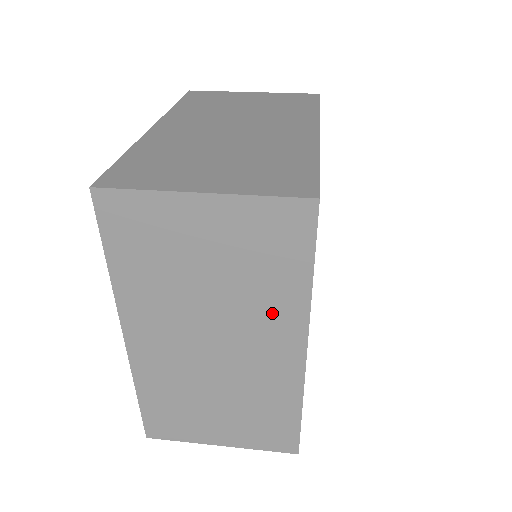
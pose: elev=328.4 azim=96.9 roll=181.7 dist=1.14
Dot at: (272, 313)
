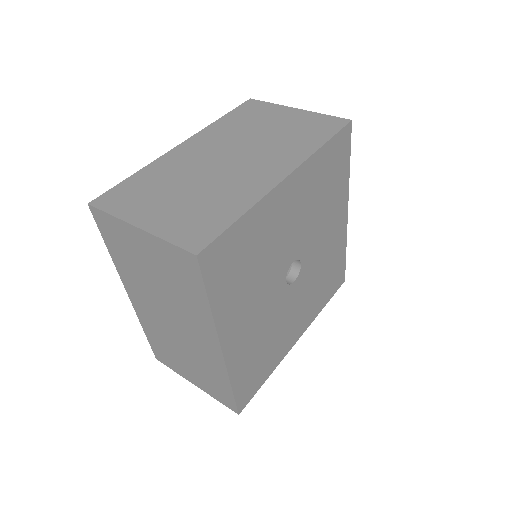
Dot at: (195, 316)
